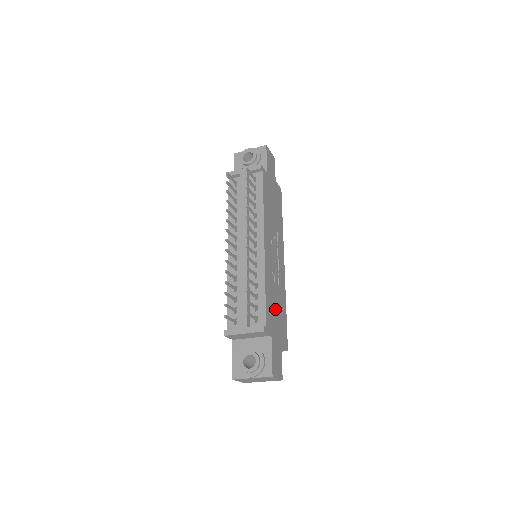
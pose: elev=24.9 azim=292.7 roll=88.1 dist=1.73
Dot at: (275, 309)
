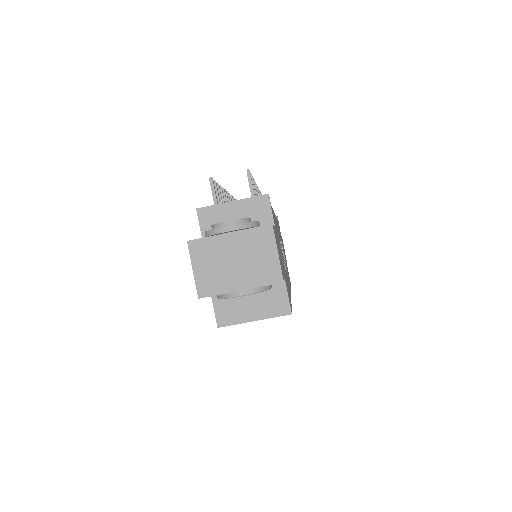
Dot at: occluded
